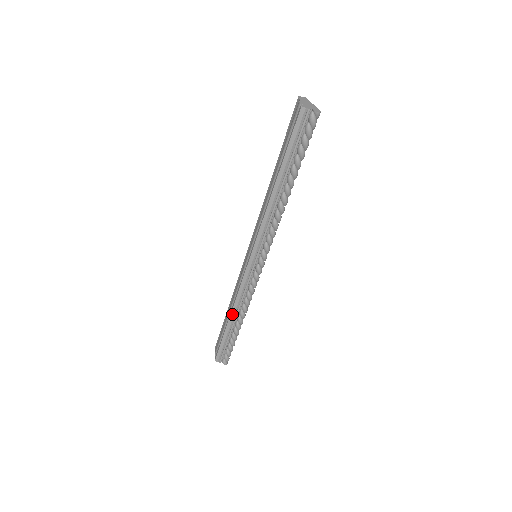
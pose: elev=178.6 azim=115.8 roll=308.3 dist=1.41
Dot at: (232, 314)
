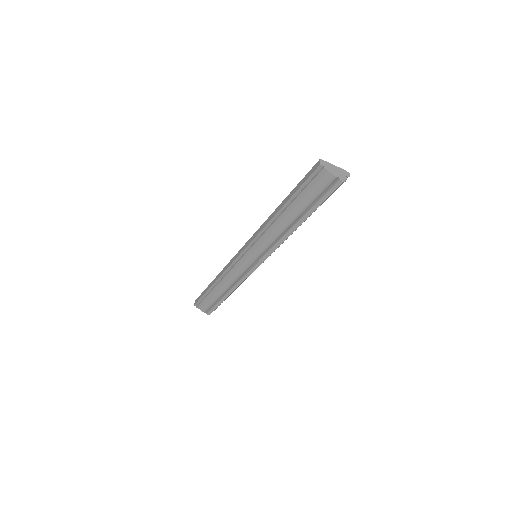
Dot at: occluded
